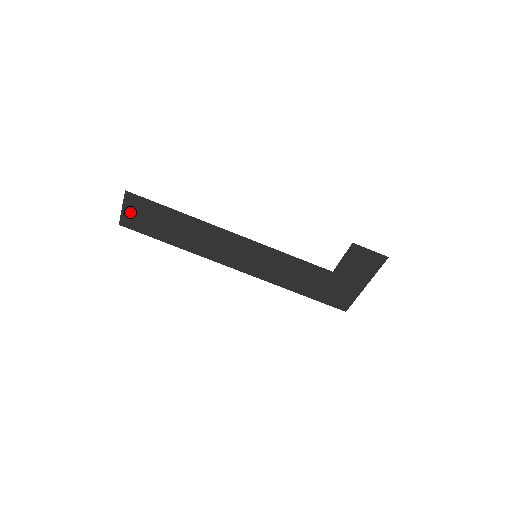
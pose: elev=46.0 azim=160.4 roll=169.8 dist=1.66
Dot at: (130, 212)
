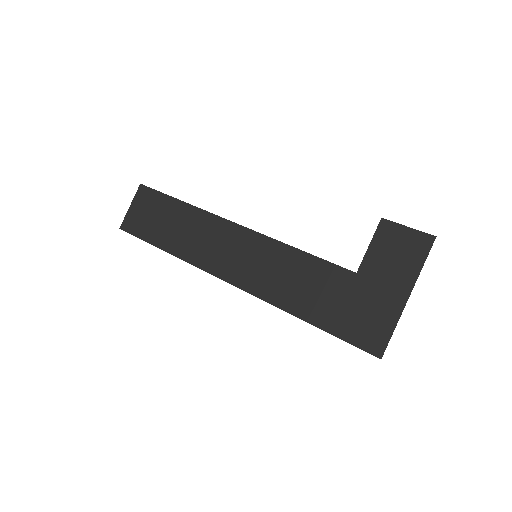
Dot at: (136, 210)
